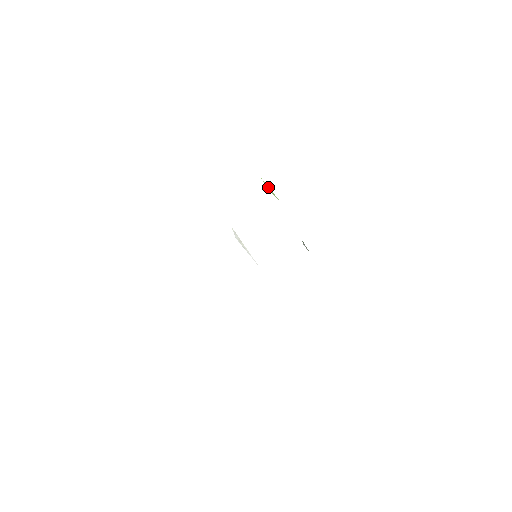
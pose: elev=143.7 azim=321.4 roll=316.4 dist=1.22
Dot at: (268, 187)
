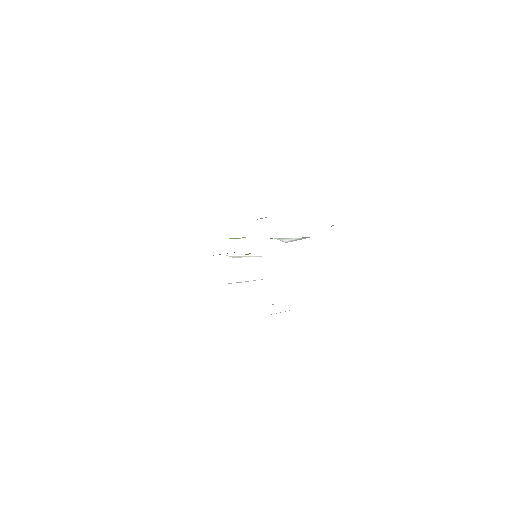
Dot at: occluded
